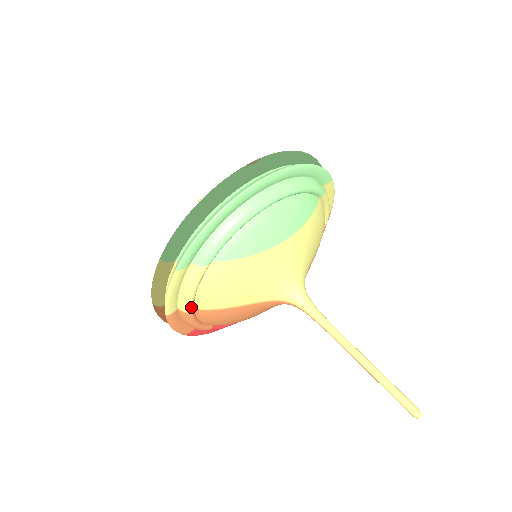
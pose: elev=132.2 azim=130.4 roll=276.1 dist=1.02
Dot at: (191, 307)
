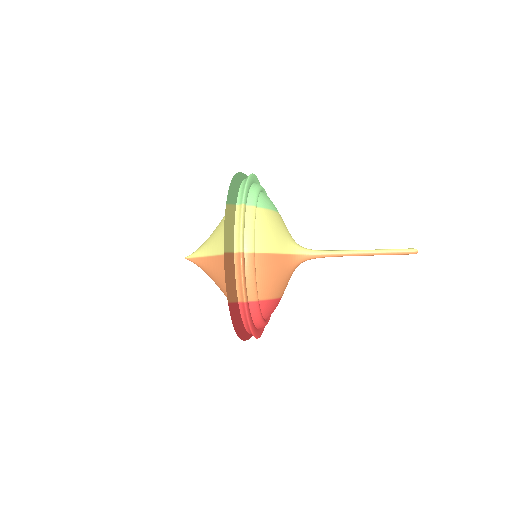
Dot at: (254, 246)
